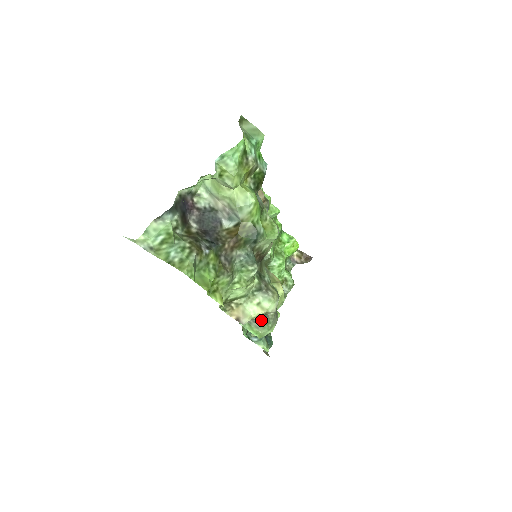
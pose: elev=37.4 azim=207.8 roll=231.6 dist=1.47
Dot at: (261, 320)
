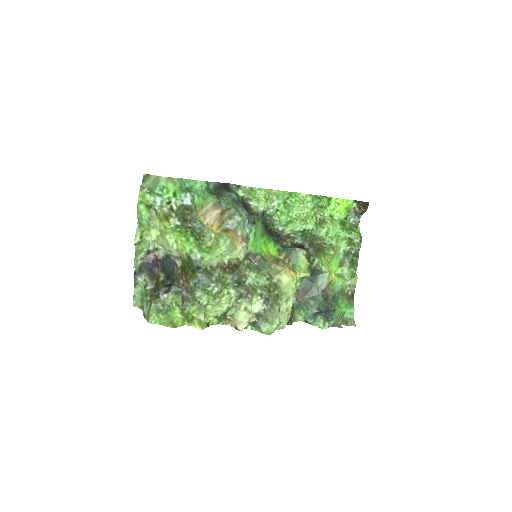
Dot at: (258, 320)
